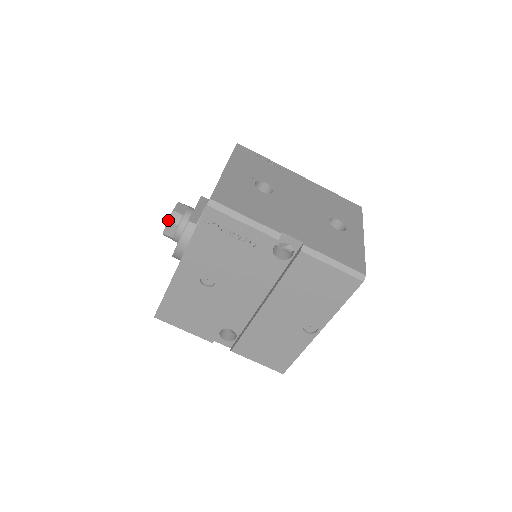
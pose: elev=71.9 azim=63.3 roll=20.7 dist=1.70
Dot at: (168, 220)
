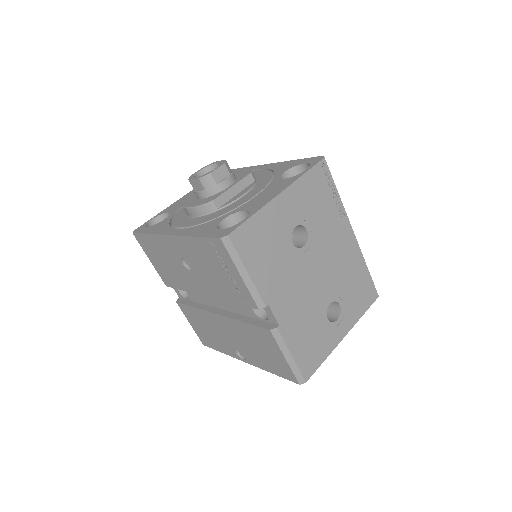
Dot at: (199, 178)
